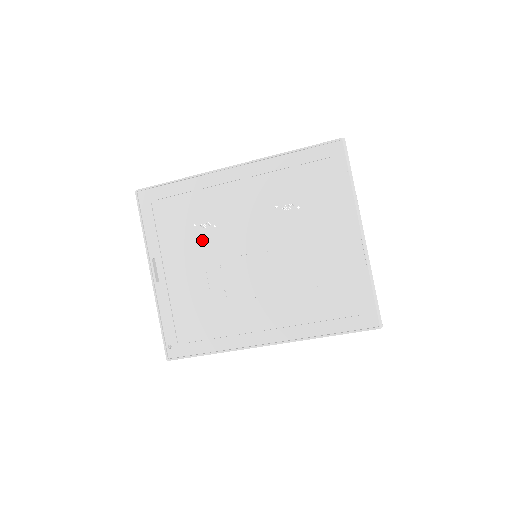
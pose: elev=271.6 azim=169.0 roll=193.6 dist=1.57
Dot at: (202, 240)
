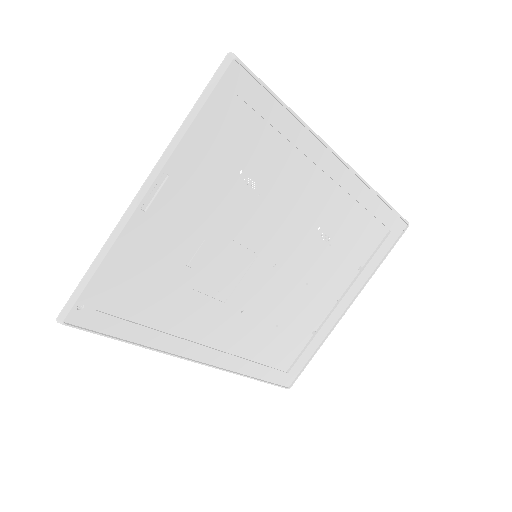
Dot at: (232, 197)
